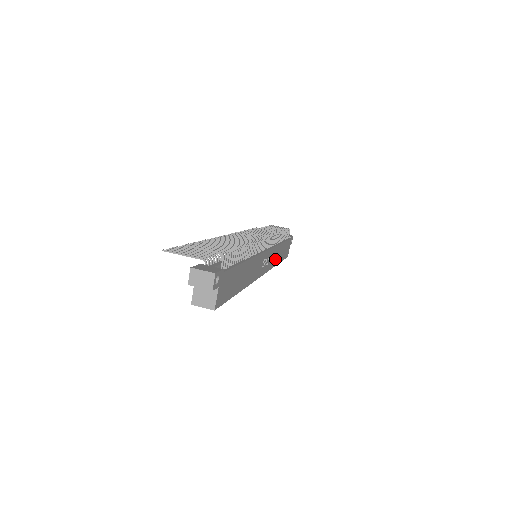
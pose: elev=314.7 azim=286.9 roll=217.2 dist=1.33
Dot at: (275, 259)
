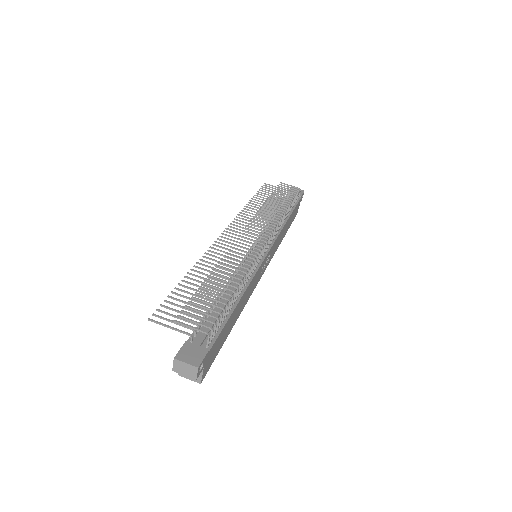
Dot at: (279, 241)
